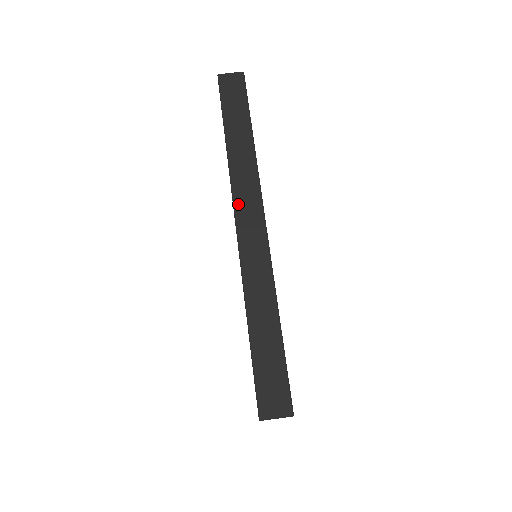
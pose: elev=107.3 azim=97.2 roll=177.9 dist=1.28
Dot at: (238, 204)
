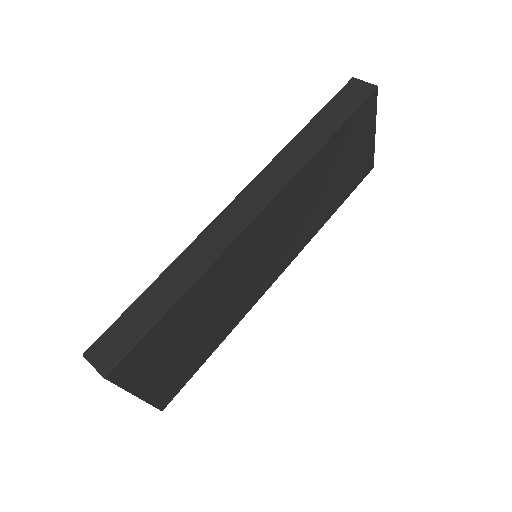
Dot at: (253, 185)
